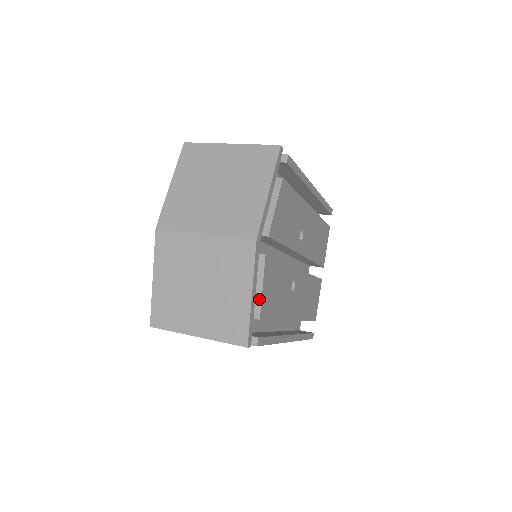
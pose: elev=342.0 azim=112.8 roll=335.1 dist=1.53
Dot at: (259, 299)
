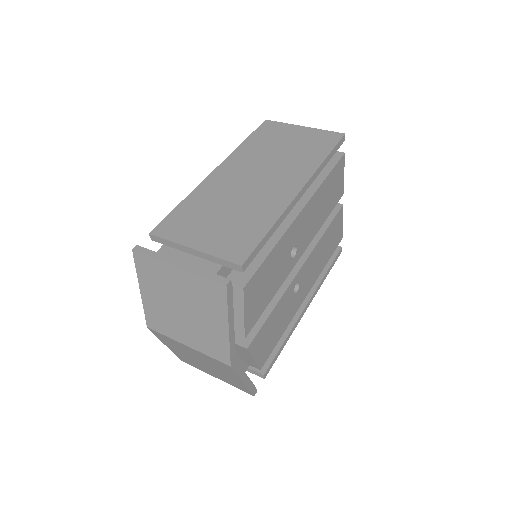
Dot at: (254, 363)
